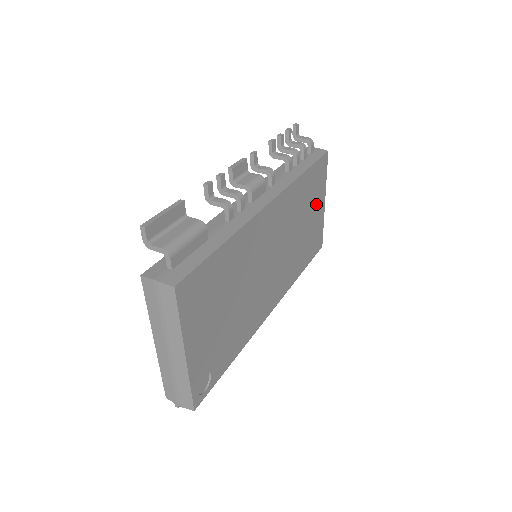
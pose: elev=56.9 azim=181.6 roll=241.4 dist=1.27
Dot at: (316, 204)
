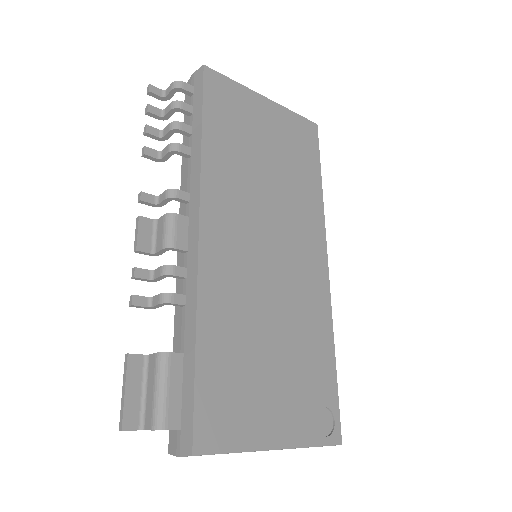
Dot at: (257, 121)
